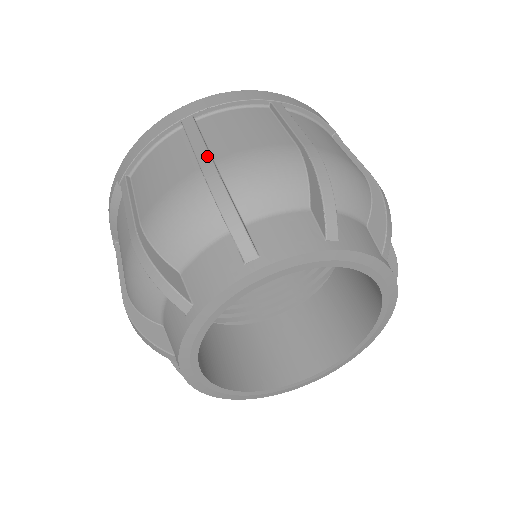
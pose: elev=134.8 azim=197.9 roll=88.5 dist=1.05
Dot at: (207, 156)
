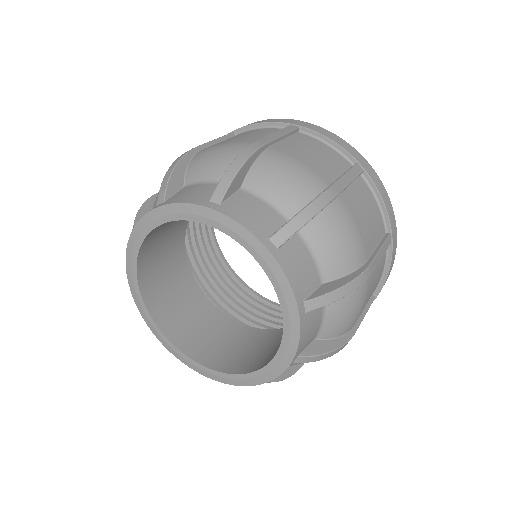
Dot at: (269, 140)
